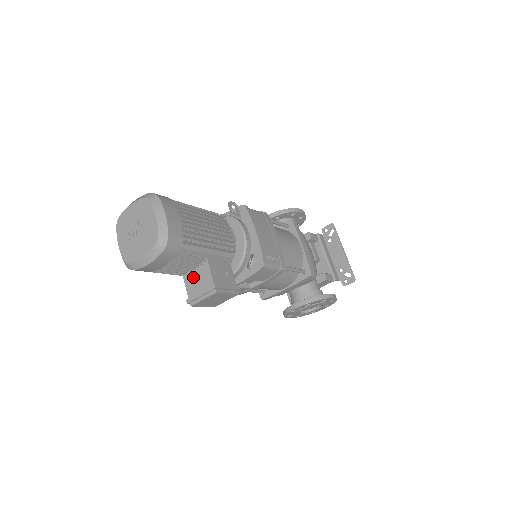
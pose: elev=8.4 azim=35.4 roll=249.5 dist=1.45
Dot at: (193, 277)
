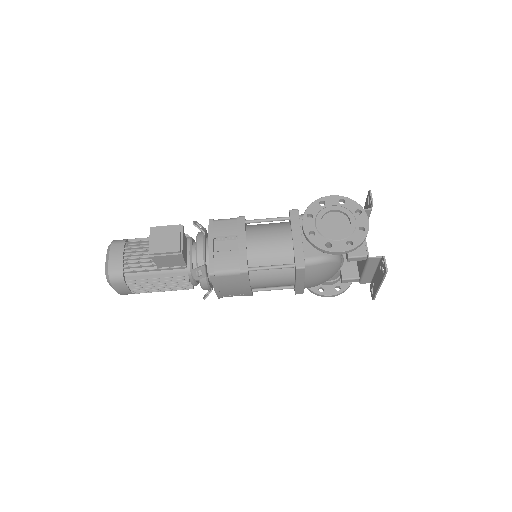
Dot at: occluded
